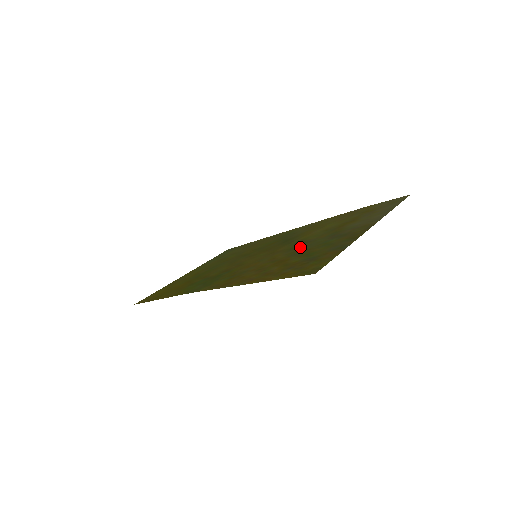
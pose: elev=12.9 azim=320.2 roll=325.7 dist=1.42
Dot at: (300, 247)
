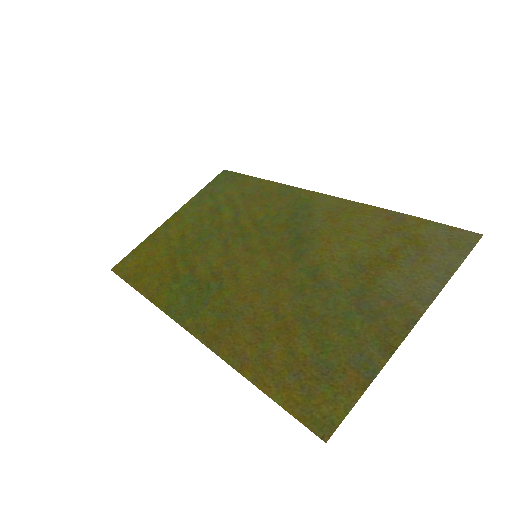
Dot at: (313, 297)
